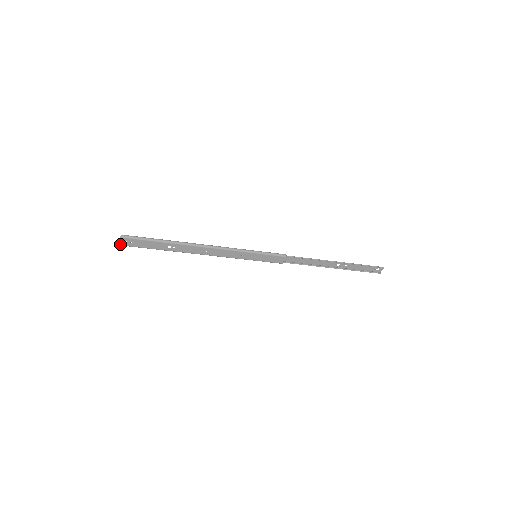
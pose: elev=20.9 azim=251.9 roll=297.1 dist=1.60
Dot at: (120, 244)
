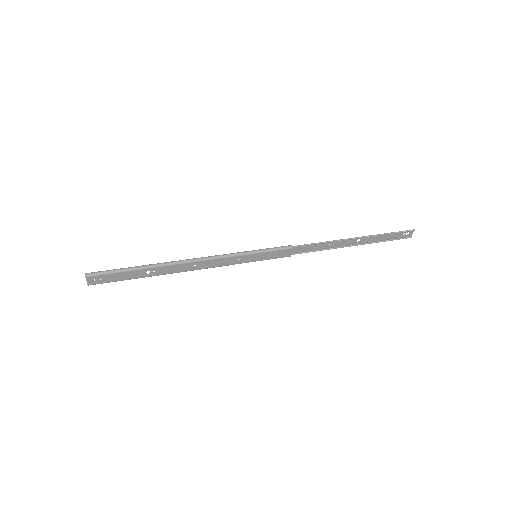
Dot at: (88, 284)
